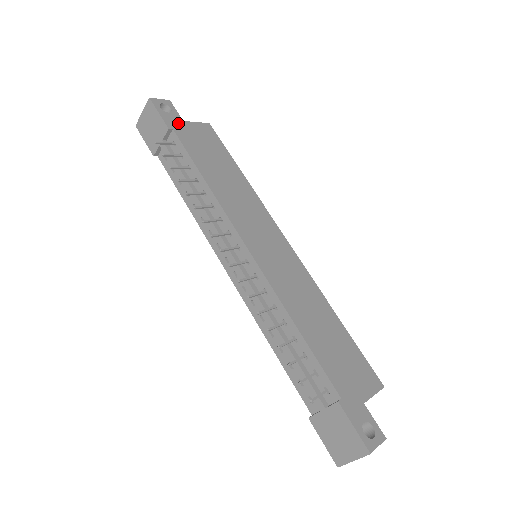
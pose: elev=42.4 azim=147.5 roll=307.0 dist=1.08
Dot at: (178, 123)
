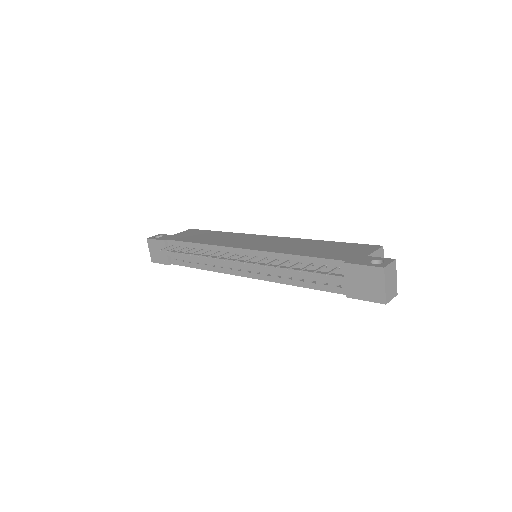
Dot at: (169, 237)
